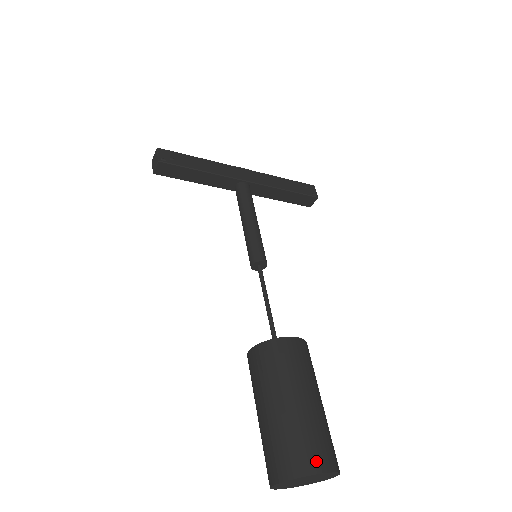
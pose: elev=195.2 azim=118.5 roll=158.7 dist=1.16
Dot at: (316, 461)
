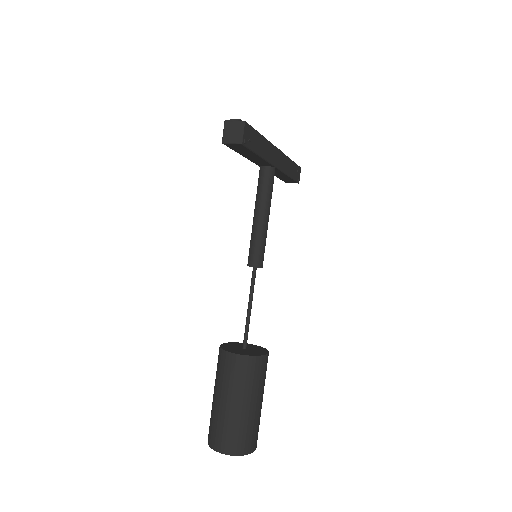
Dot at: (254, 445)
